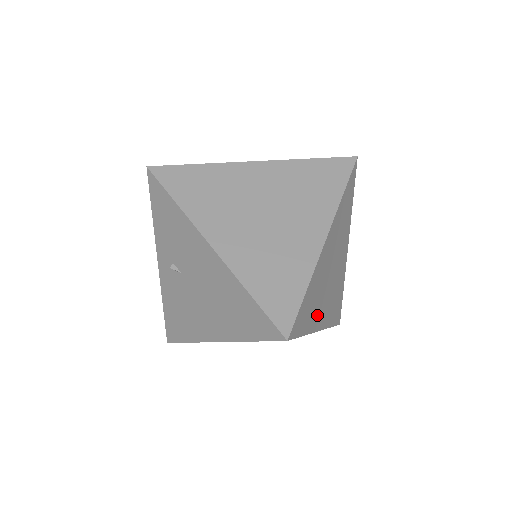
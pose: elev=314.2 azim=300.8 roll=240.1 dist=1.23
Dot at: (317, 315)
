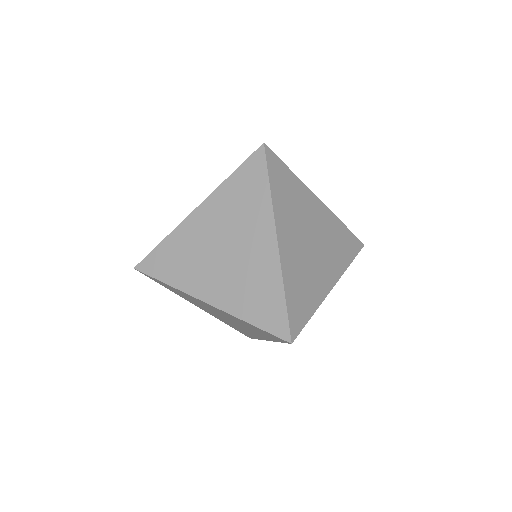
Dot at: (285, 220)
